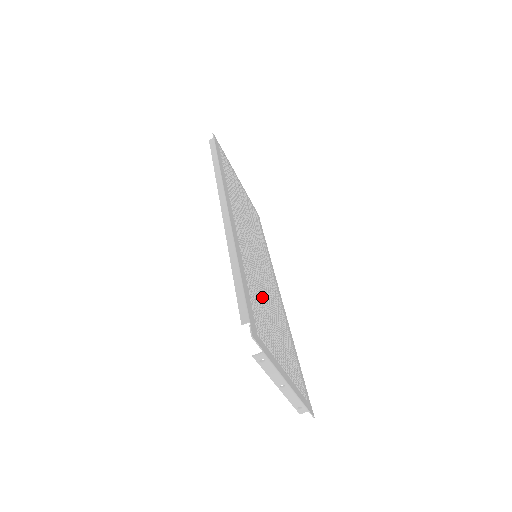
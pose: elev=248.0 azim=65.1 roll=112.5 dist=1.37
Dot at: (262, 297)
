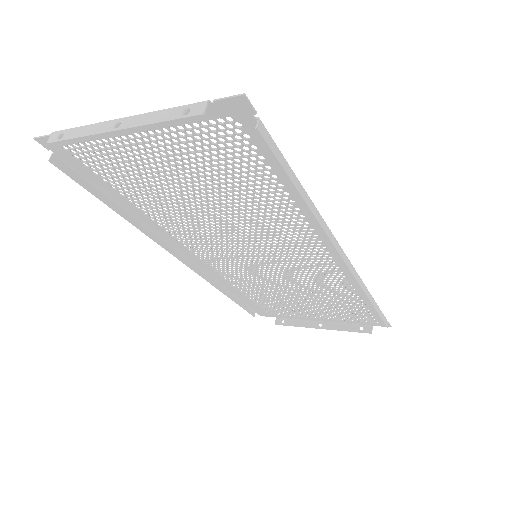
Dot at: (184, 206)
